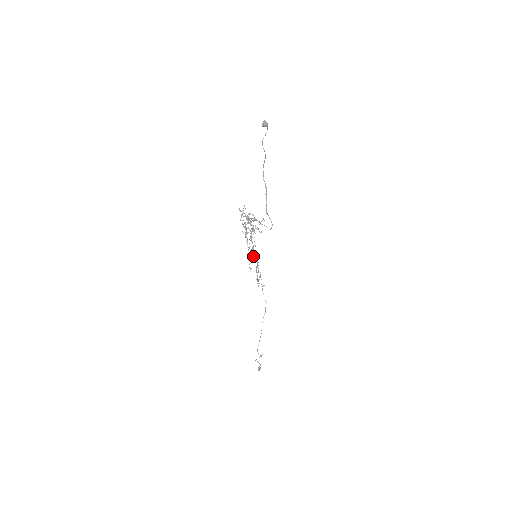
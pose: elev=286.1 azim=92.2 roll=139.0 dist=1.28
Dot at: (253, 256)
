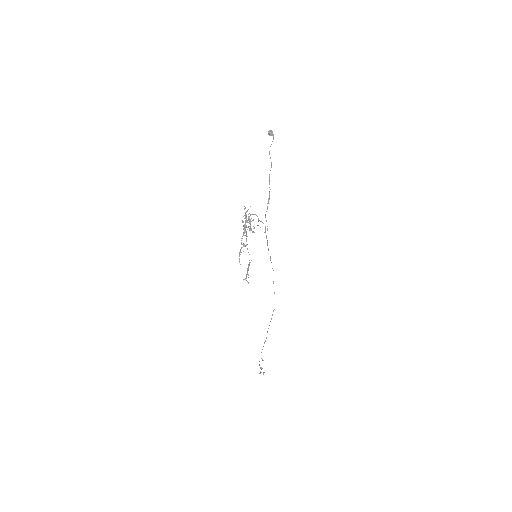
Dot at: occluded
